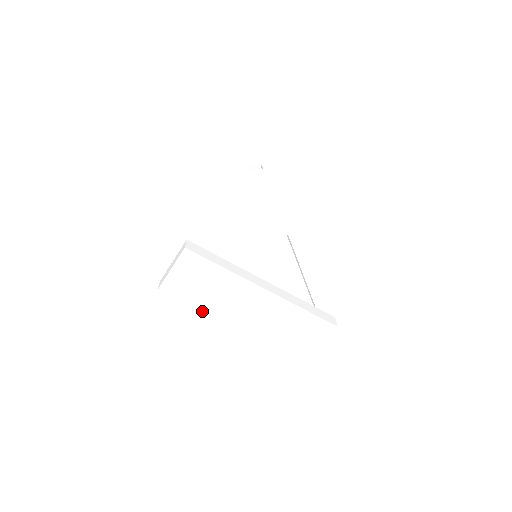
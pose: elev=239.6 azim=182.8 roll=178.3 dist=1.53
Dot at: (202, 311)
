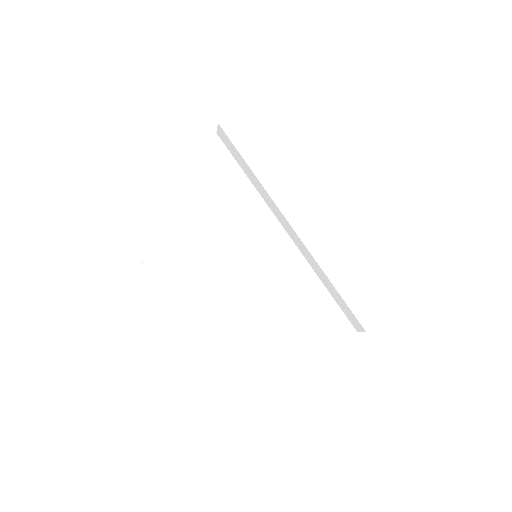
Dot at: (142, 237)
